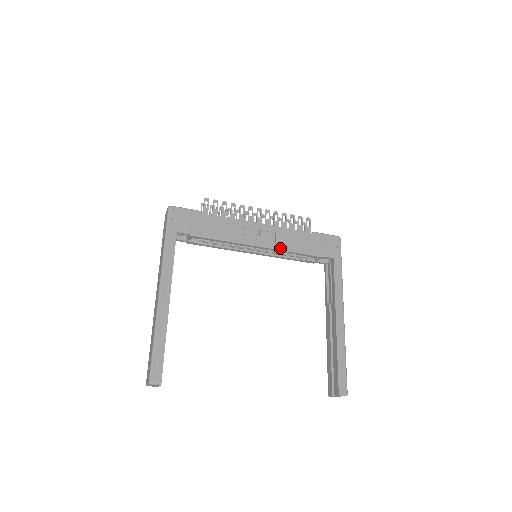
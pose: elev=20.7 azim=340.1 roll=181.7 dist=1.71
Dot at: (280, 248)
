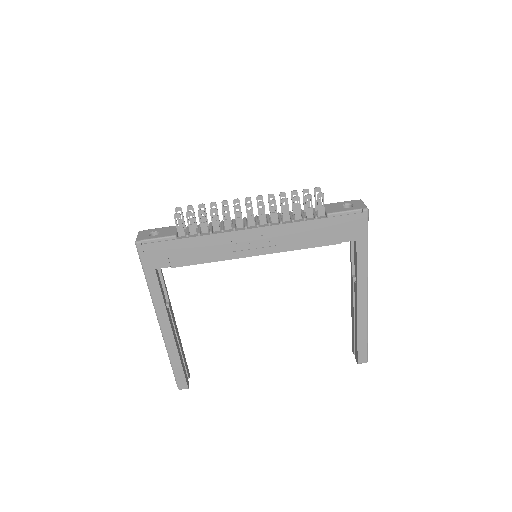
Dot at: (282, 249)
